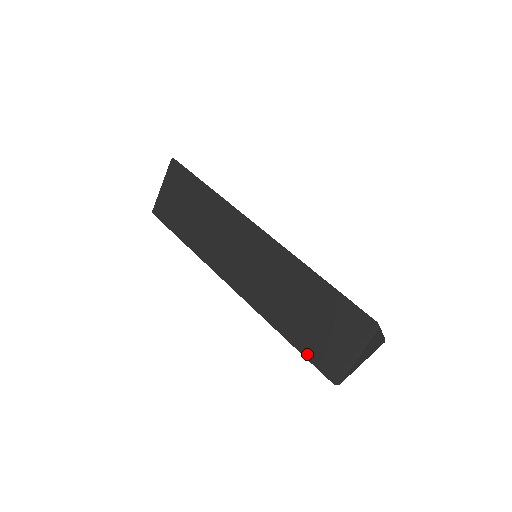
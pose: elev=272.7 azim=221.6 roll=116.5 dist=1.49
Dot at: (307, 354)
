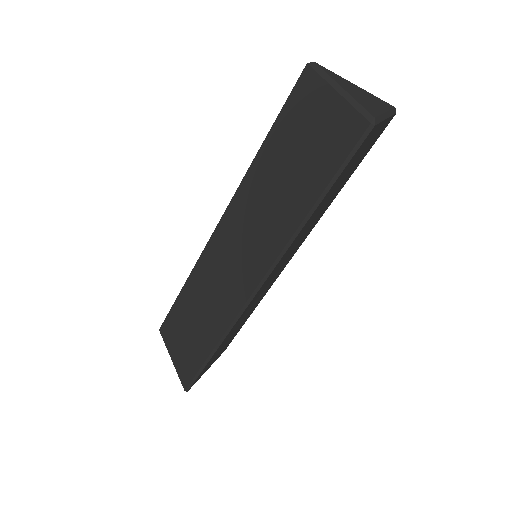
Dot at: (332, 169)
